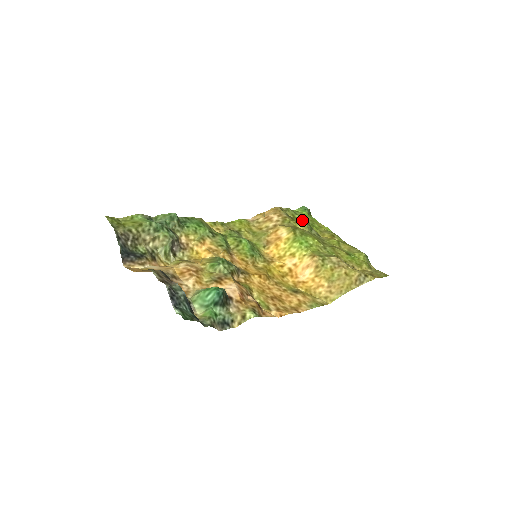
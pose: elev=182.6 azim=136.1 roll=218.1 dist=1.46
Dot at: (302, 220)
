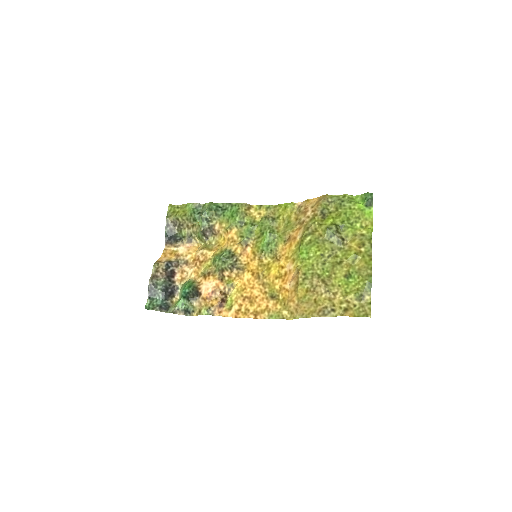
Dot at: (328, 222)
